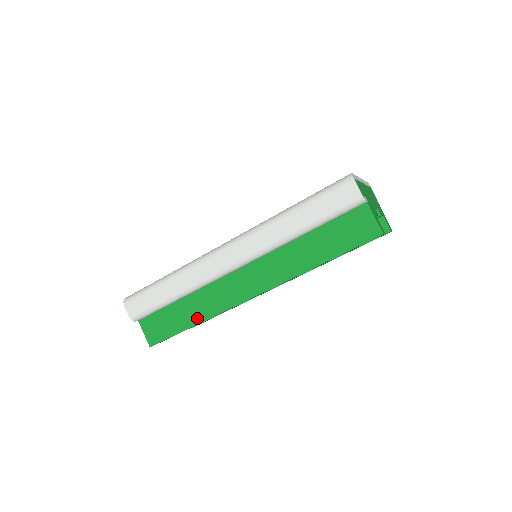
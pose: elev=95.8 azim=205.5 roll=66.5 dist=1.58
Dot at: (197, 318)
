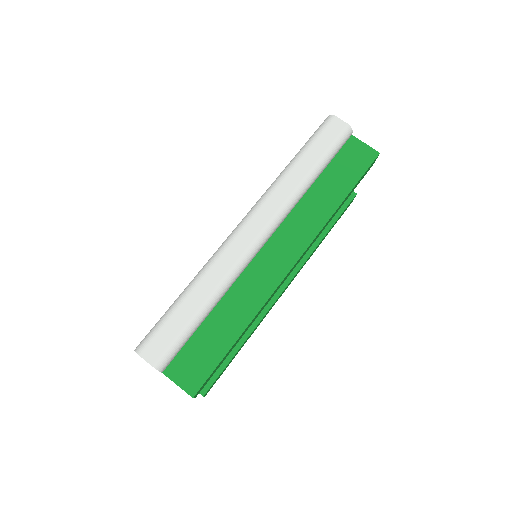
Dot at: (241, 323)
